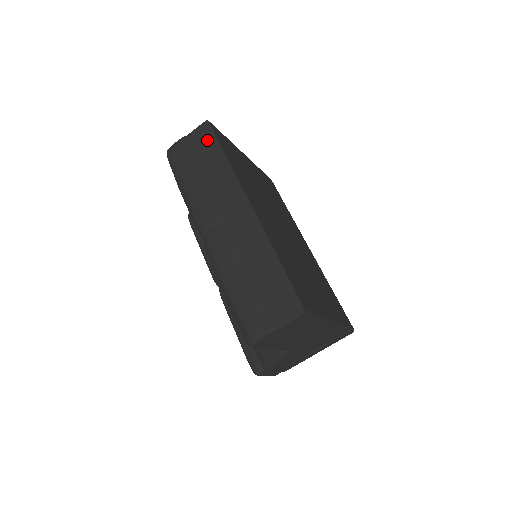
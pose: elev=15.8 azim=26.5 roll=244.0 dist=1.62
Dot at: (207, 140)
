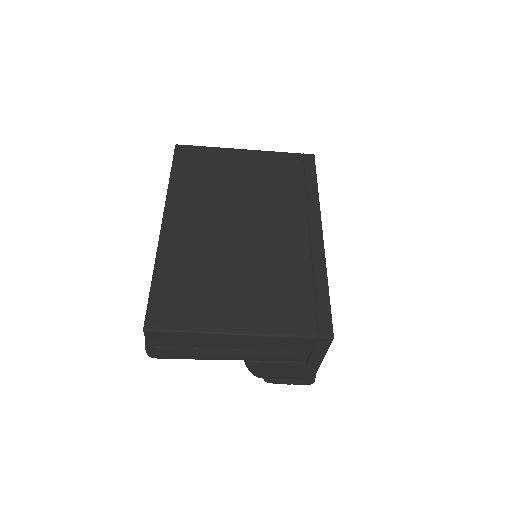
Dot at: occluded
